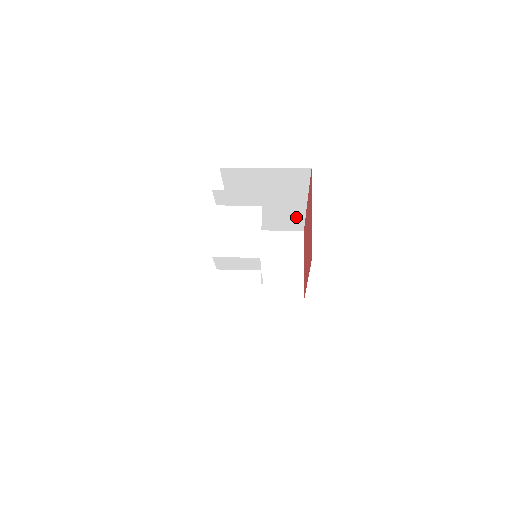
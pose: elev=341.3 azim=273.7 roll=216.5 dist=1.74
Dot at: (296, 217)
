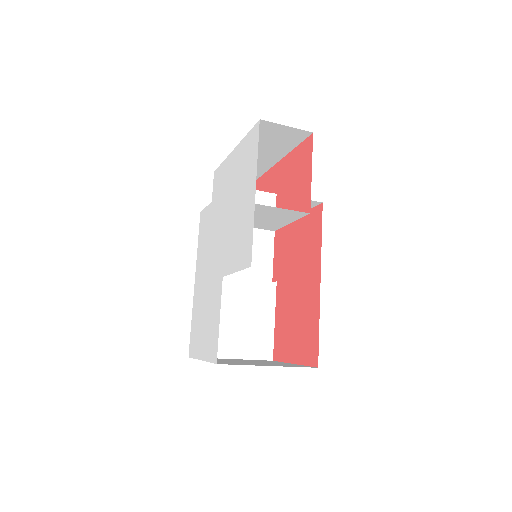
Dot at: (265, 322)
